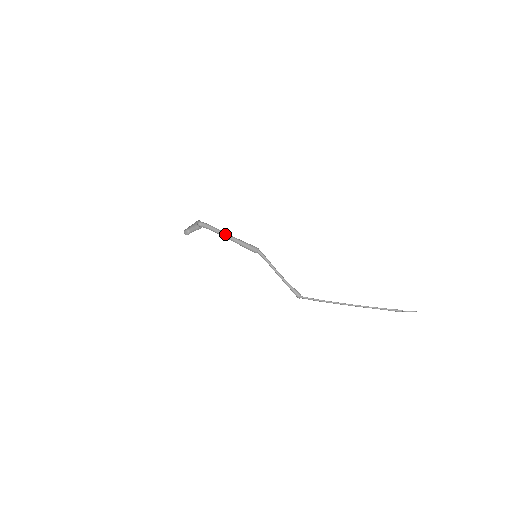
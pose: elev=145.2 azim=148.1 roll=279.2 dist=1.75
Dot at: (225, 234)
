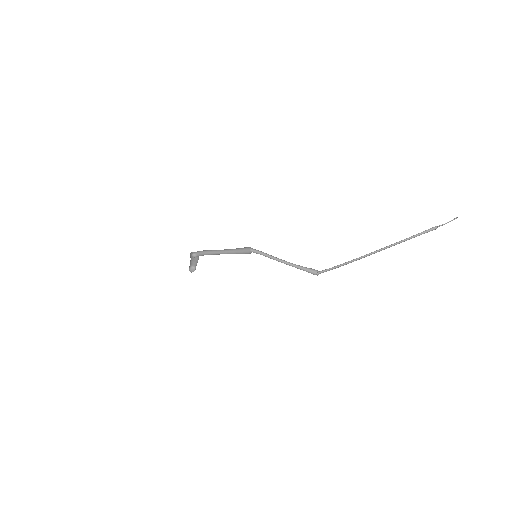
Dot at: (218, 251)
